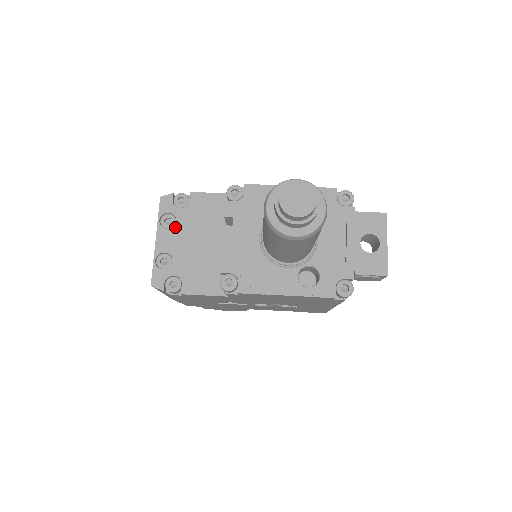
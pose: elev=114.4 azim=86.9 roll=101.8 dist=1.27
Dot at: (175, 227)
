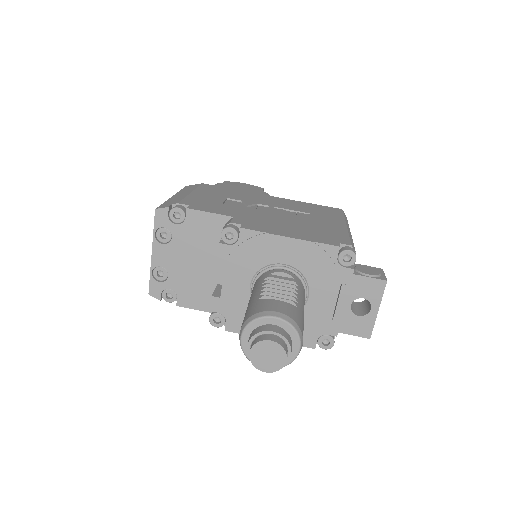
Dot at: (171, 243)
